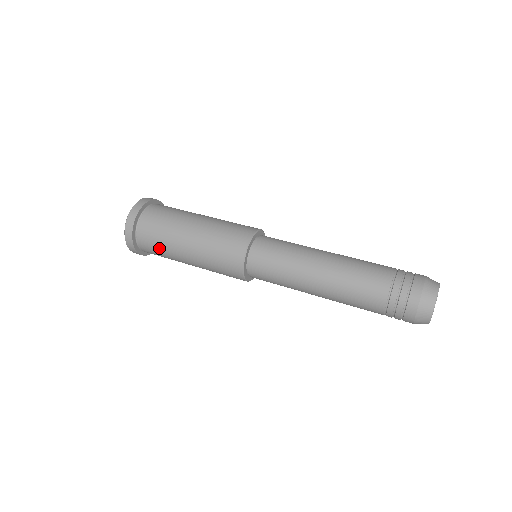
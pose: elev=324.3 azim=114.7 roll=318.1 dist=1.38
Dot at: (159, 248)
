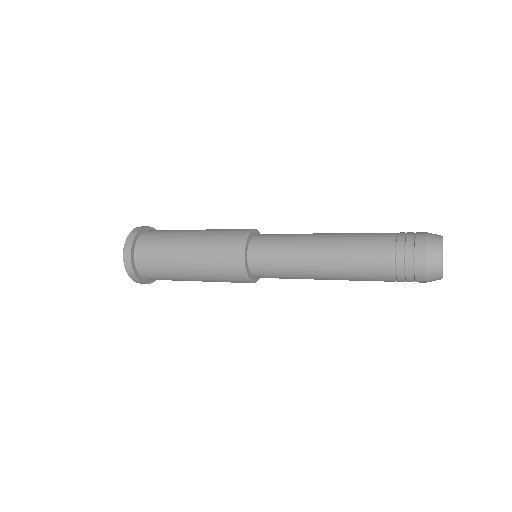
Dot at: (161, 273)
